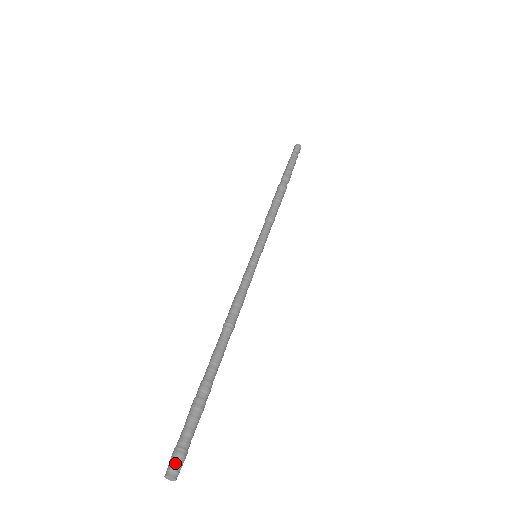
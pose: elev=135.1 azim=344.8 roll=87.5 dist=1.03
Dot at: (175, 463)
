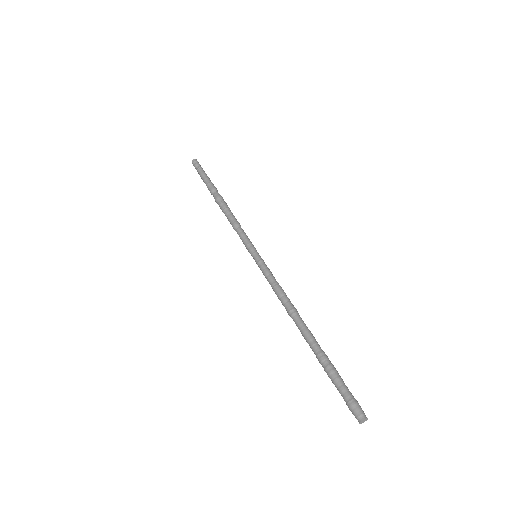
Dot at: (356, 412)
